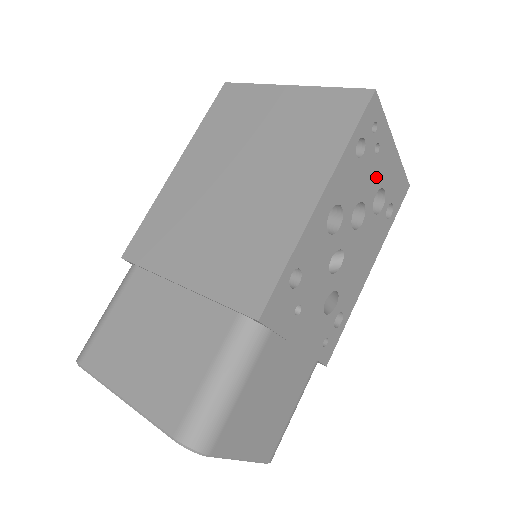
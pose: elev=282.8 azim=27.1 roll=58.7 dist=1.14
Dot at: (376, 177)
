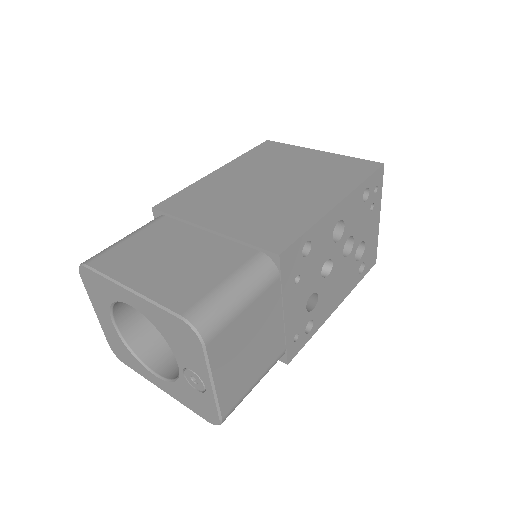
Dot at: (365, 229)
